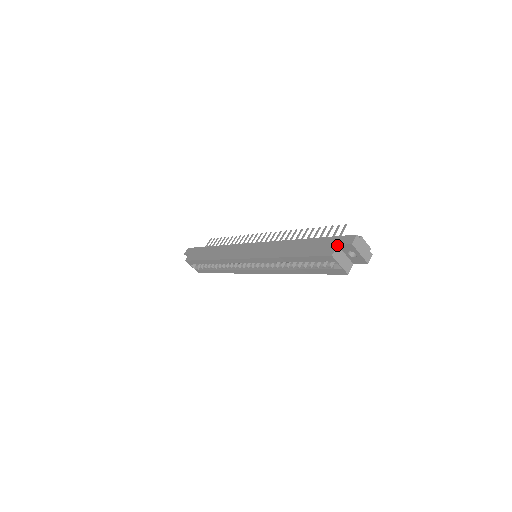
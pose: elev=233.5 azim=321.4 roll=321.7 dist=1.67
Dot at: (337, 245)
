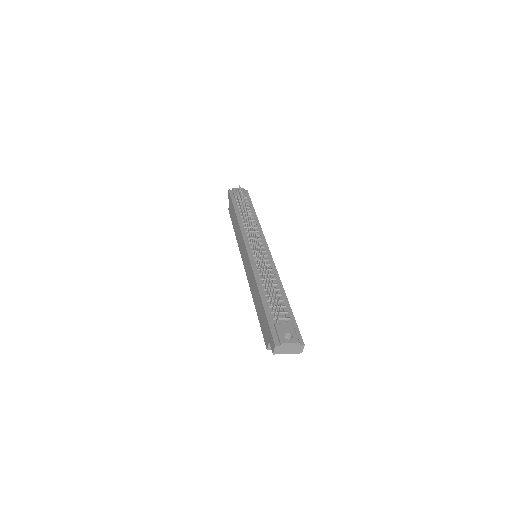
Dot at: (269, 341)
